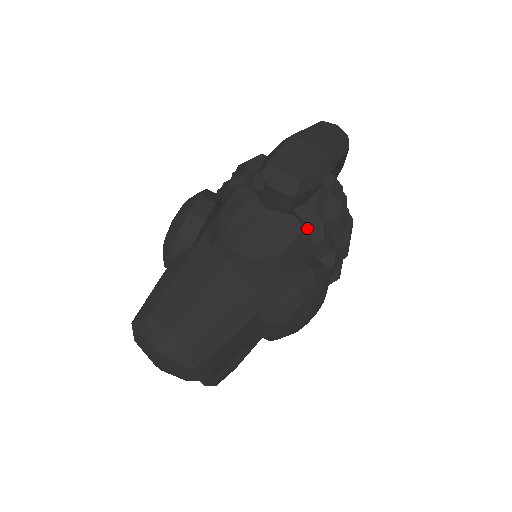
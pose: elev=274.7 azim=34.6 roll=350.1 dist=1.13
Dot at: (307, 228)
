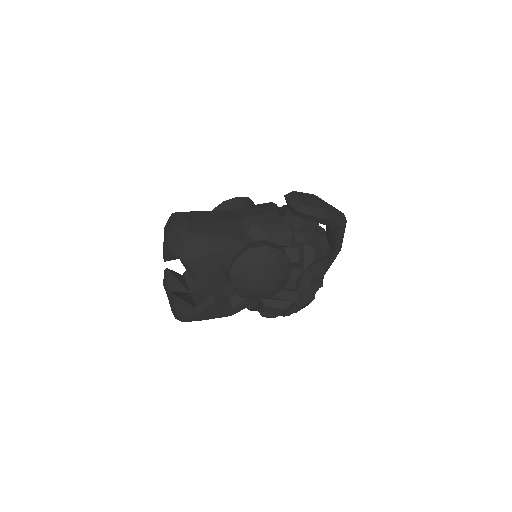
Dot at: (293, 235)
